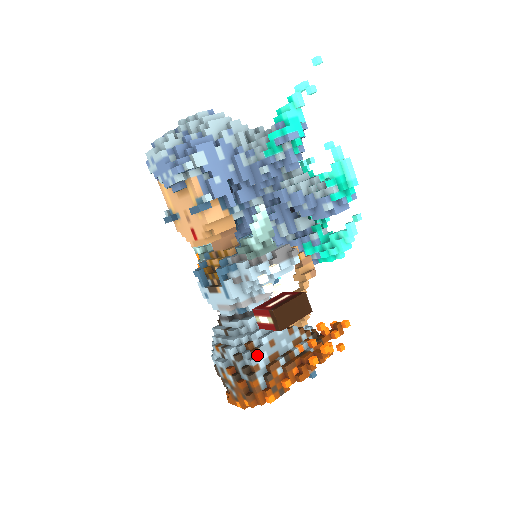
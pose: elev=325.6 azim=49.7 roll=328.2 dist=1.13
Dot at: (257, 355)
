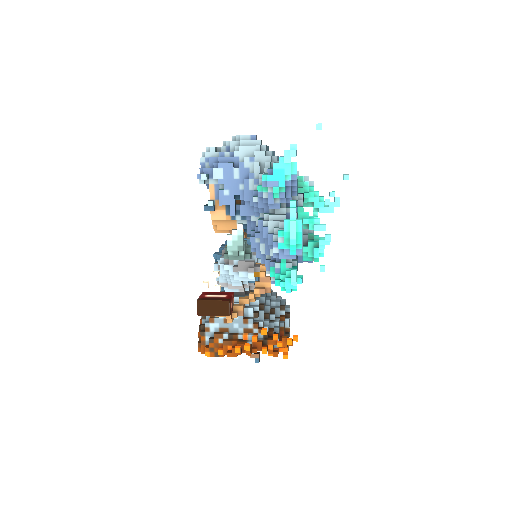
Dot at: (211, 322)
